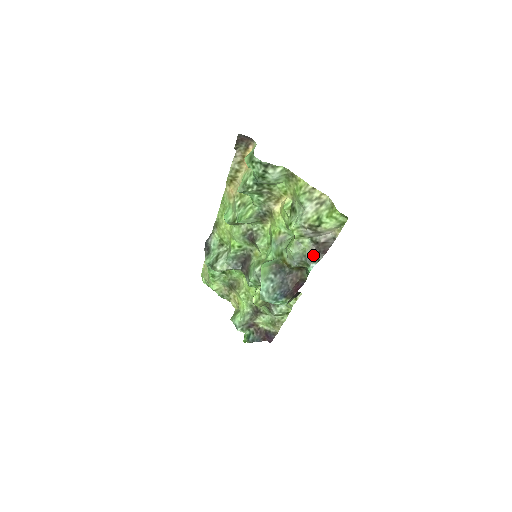
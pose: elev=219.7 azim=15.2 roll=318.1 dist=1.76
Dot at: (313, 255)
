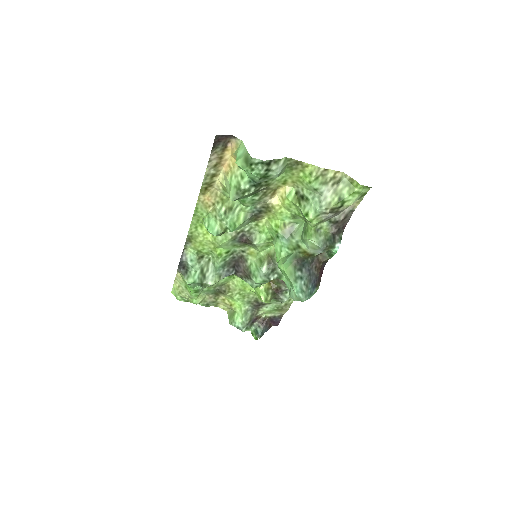
Dot at: (334, 235)
